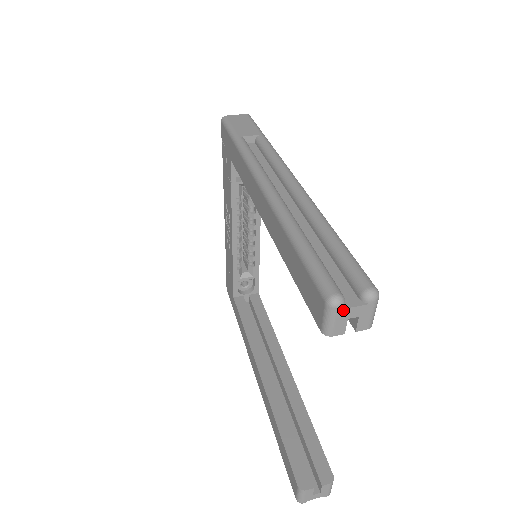
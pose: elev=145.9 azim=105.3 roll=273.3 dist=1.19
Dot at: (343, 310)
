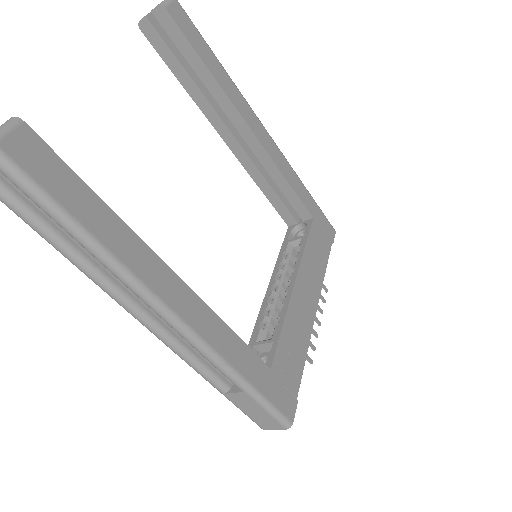
Dot at: occluded
